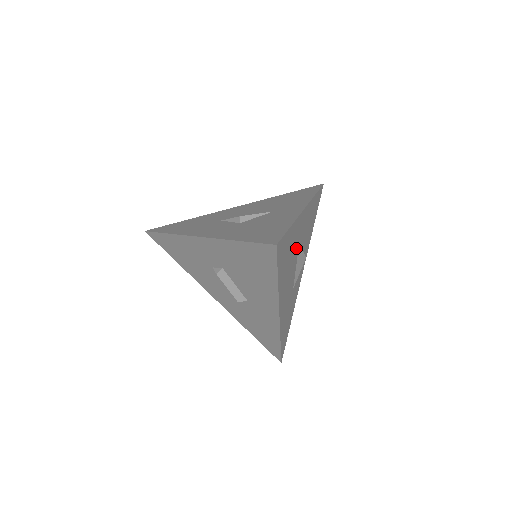
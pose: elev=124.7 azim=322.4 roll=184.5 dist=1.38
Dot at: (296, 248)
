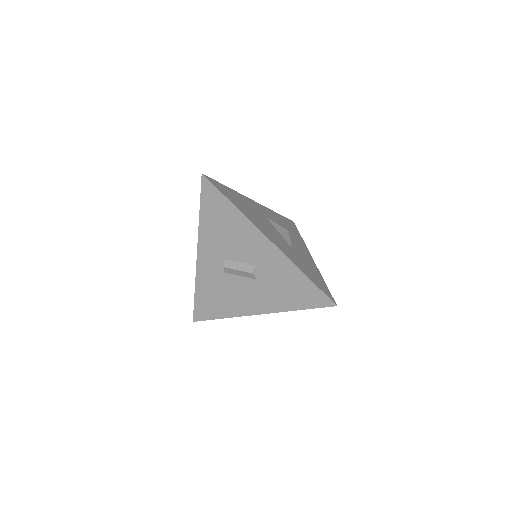
Dot at: (262, 216)
